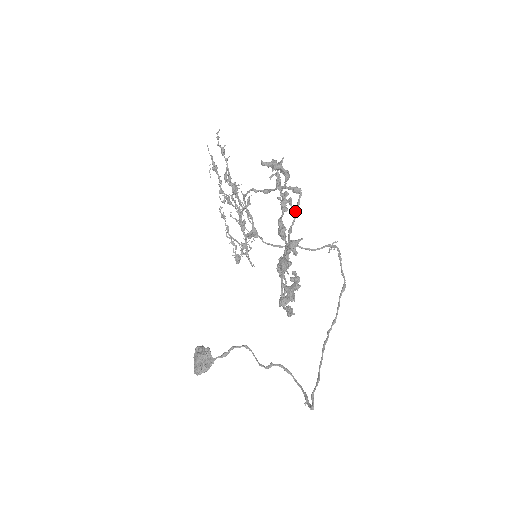
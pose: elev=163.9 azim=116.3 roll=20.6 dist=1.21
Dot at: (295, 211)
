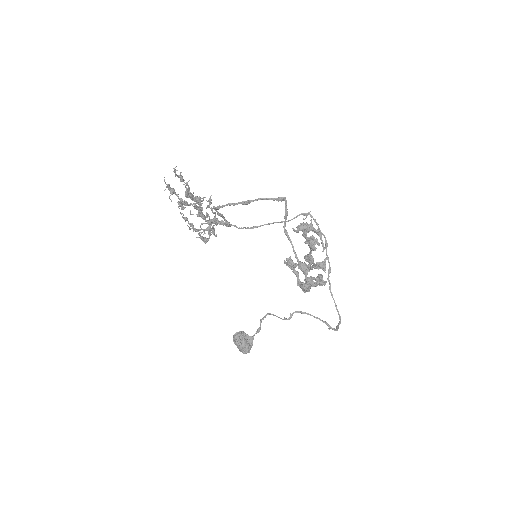
Dot at: (285, 216)
